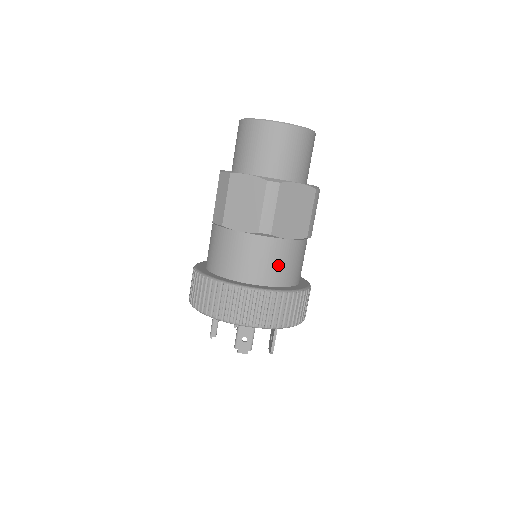
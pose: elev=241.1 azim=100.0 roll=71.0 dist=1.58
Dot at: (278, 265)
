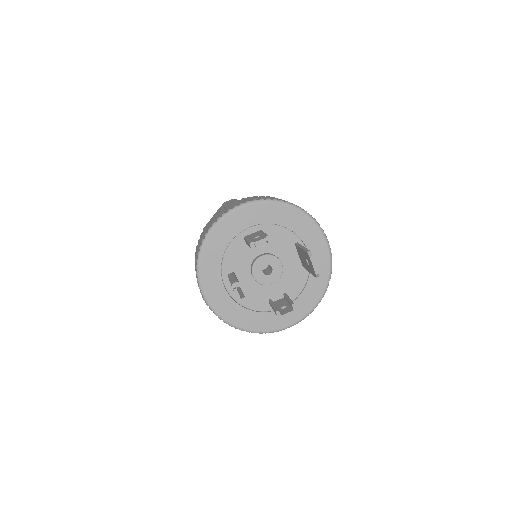
Dot at: occluded
